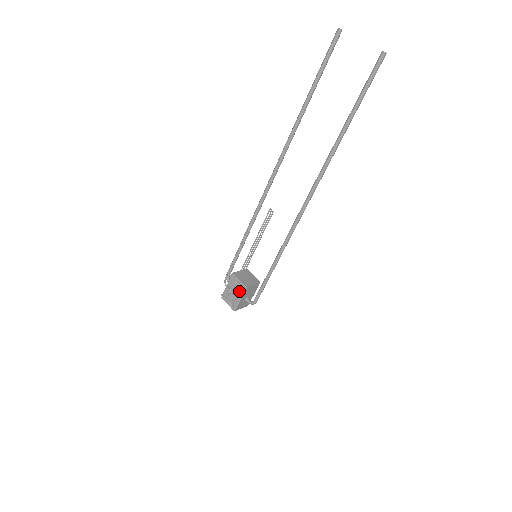
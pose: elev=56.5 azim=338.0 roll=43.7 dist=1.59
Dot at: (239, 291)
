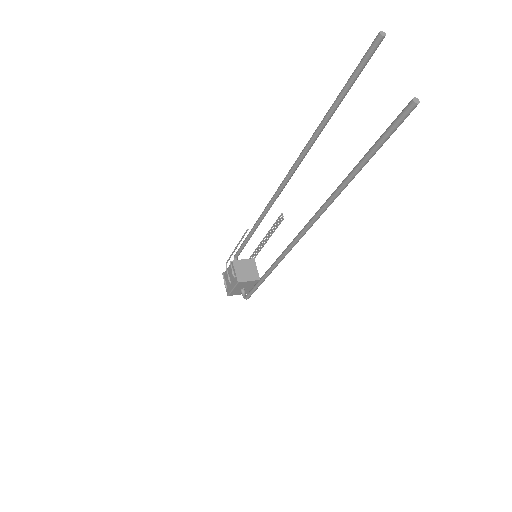
Dot at: (233, 281)
